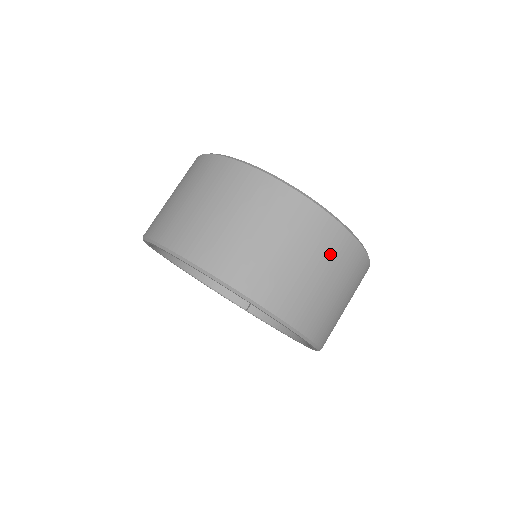
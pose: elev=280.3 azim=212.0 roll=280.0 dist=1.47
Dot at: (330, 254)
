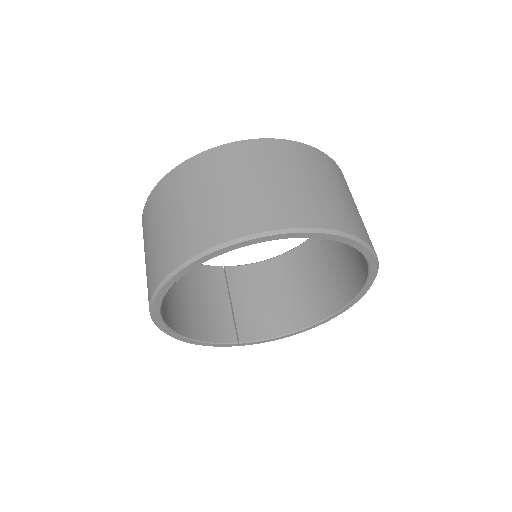
Dot at: occluded
